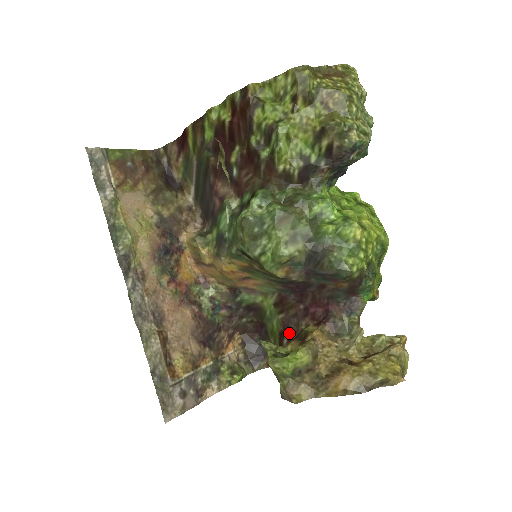
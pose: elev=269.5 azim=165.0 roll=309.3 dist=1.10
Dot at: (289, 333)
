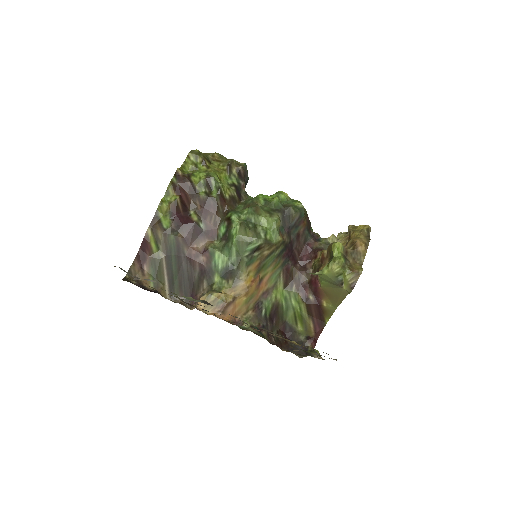
Dot at: (308, 287)
